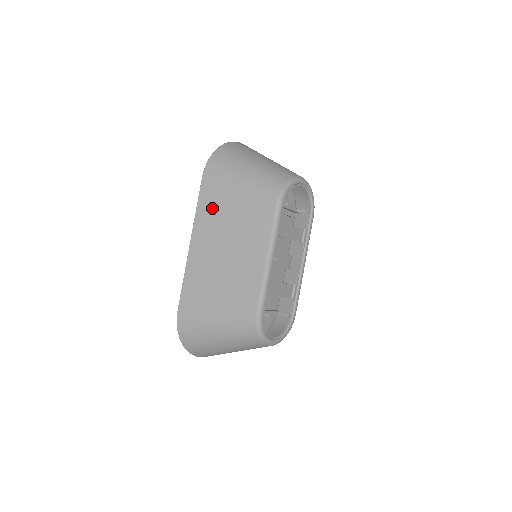
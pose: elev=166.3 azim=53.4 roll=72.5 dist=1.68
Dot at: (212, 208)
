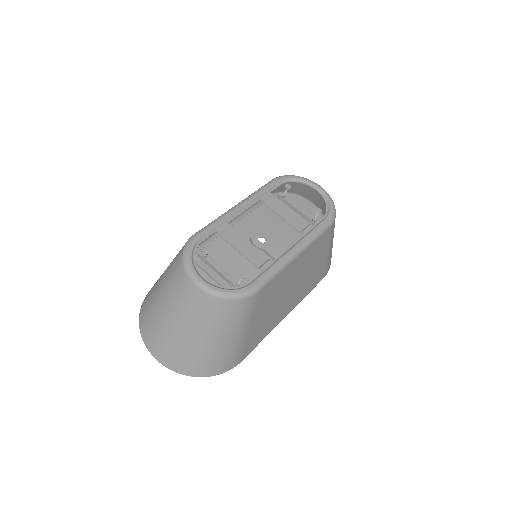
Dot at: occluded
